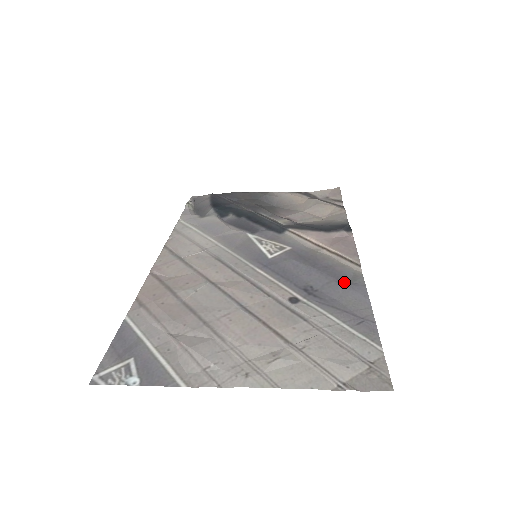
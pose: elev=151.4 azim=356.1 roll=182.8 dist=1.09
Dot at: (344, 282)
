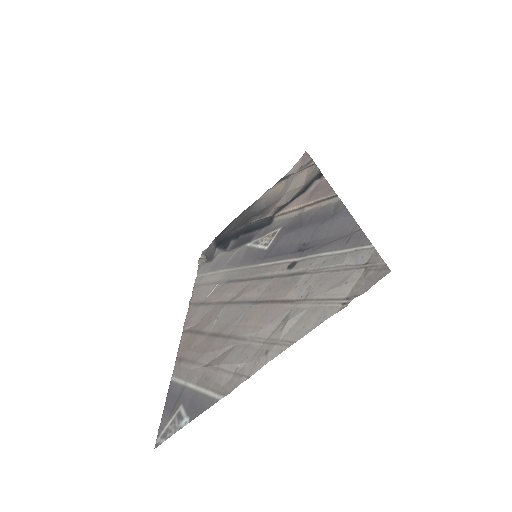
Dot at: (327, 219)
